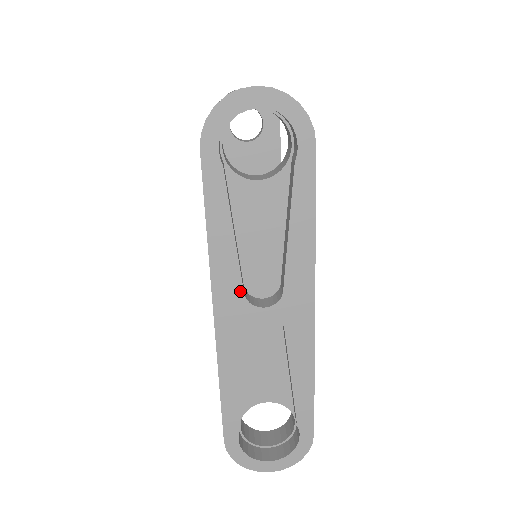
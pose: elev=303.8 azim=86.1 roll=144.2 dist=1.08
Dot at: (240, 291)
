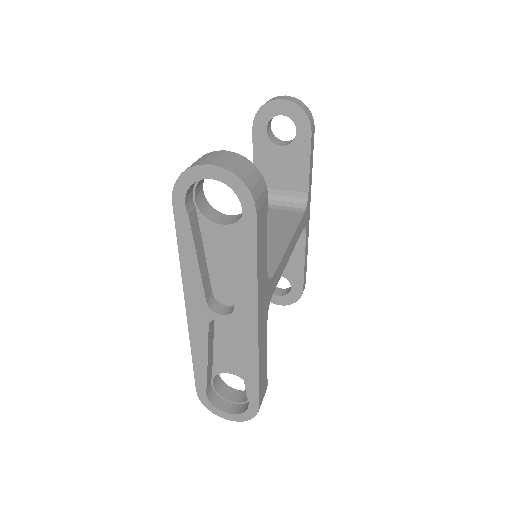
Dot at: (203, 300)
